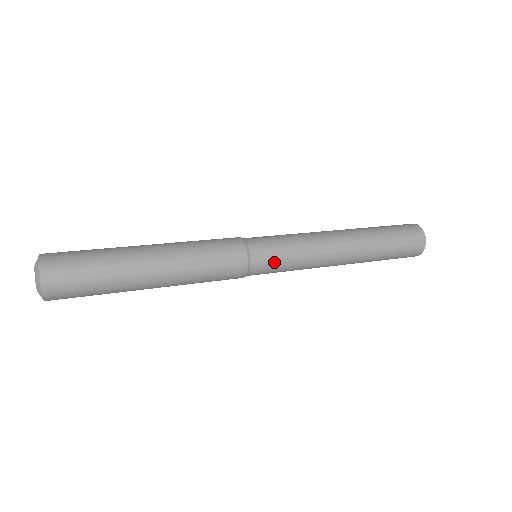
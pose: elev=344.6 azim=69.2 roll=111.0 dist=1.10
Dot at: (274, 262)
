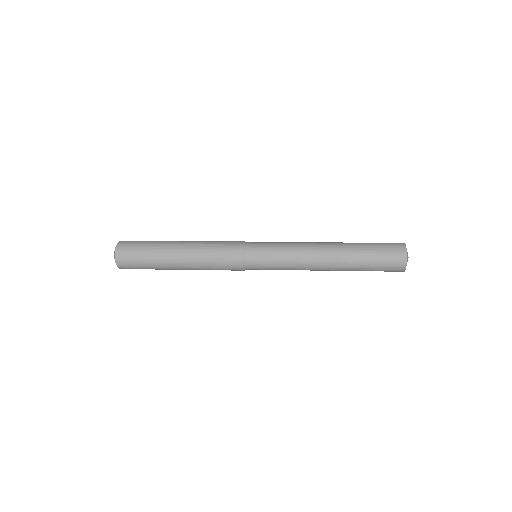
Dot at: (263, 259)
